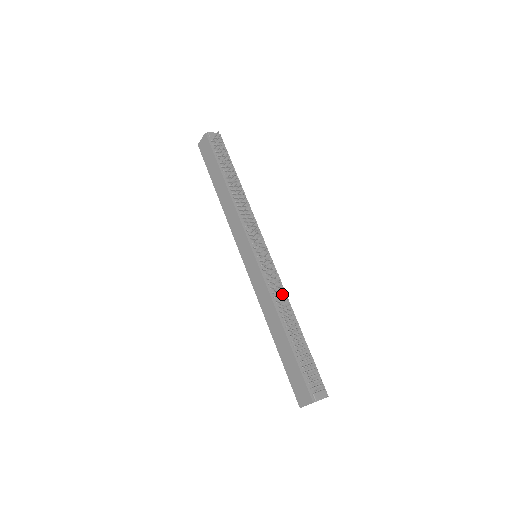
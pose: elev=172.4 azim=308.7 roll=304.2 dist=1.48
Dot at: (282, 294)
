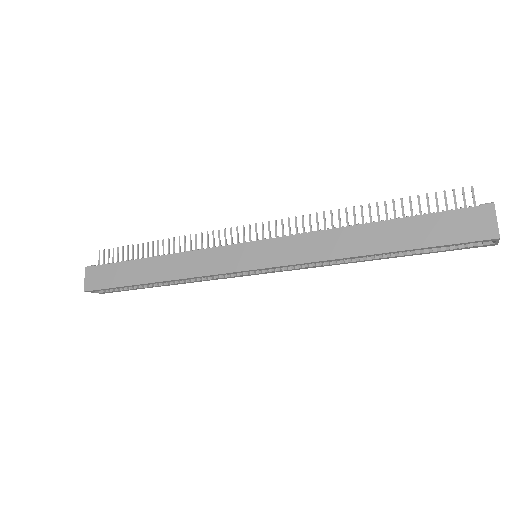
Dot at: occluded
